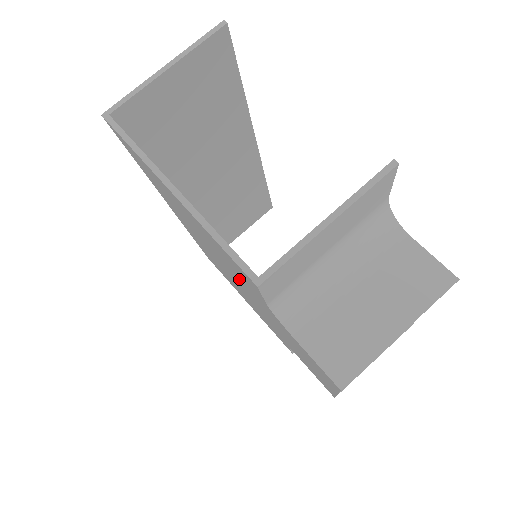
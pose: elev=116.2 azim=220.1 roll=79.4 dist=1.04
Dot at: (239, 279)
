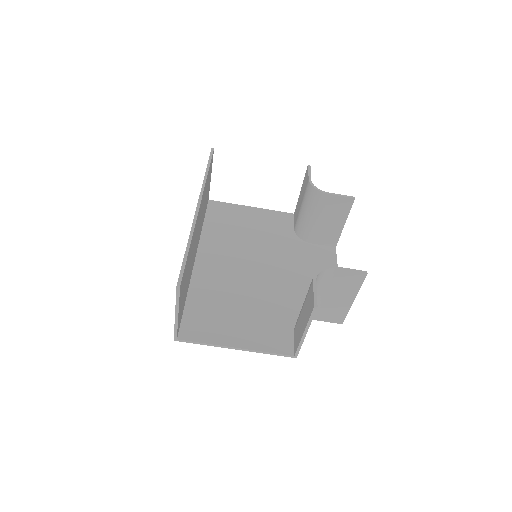
Dot at: (270, 305)
